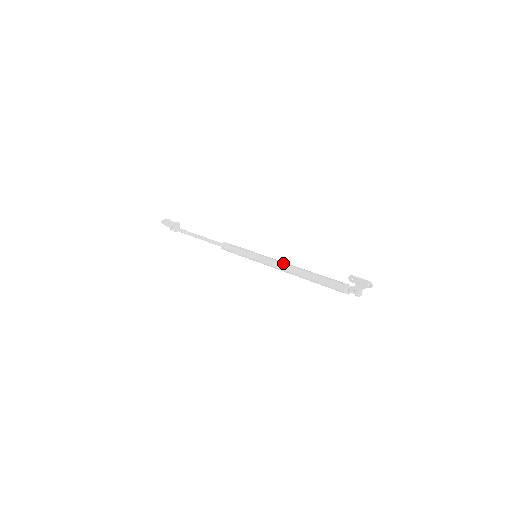
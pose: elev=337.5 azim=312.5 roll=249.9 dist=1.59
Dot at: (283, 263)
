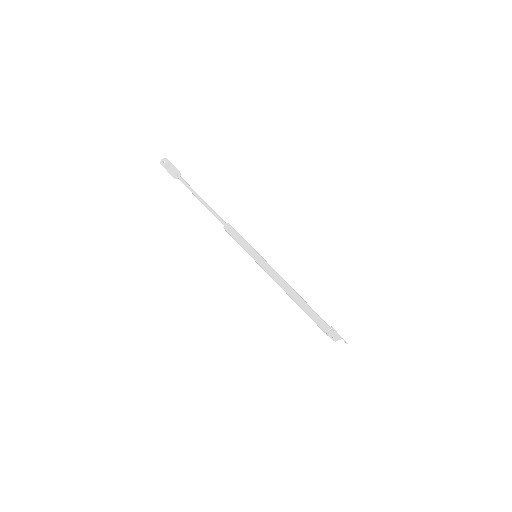
Dot at: (279, 280)
